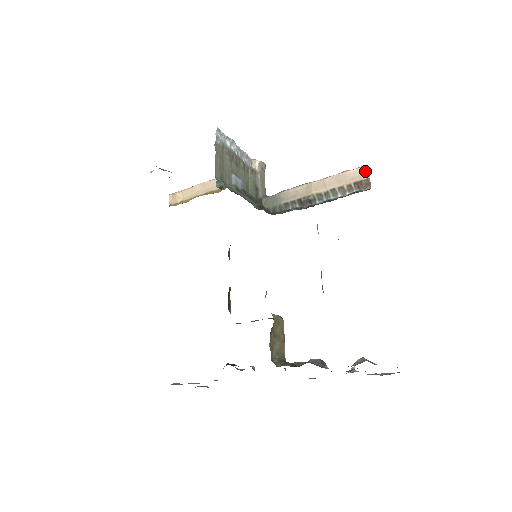
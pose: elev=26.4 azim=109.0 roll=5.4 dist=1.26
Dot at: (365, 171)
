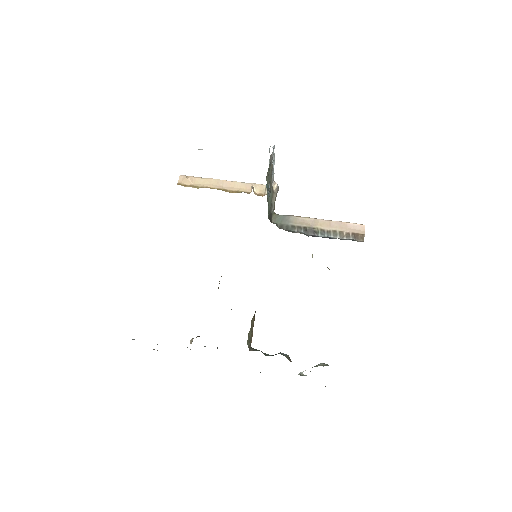
Dot at: (362, 228)
